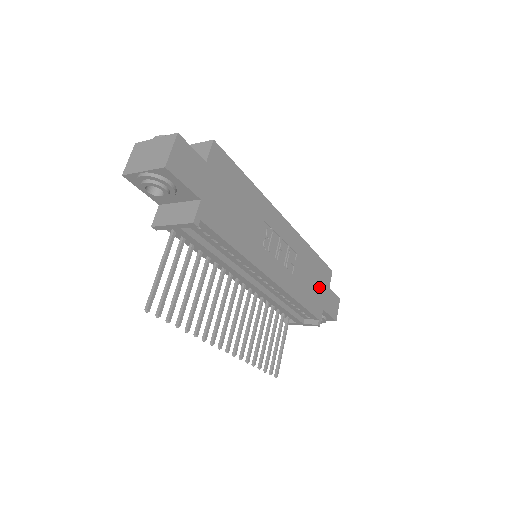
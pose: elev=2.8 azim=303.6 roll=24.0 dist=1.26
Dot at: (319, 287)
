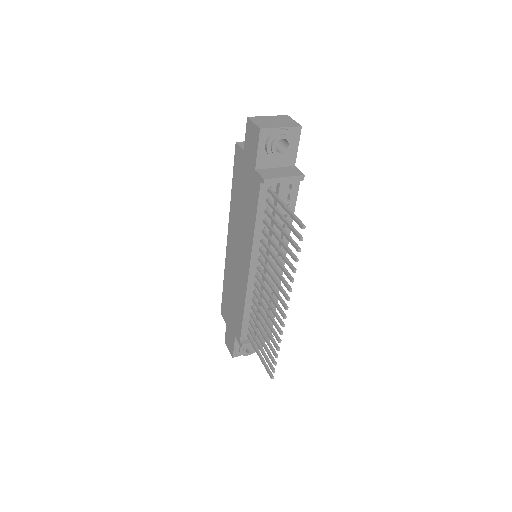
Dot at: occluded
